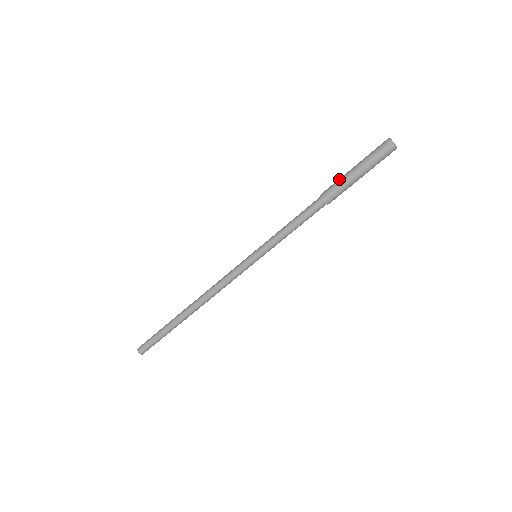
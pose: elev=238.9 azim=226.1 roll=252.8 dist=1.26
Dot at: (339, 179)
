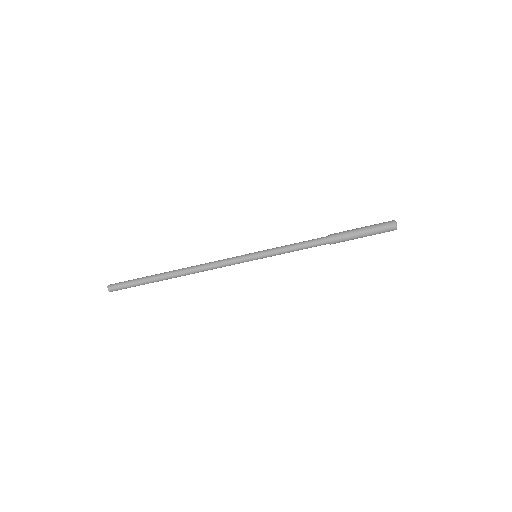
Dot at: (347, 230)
